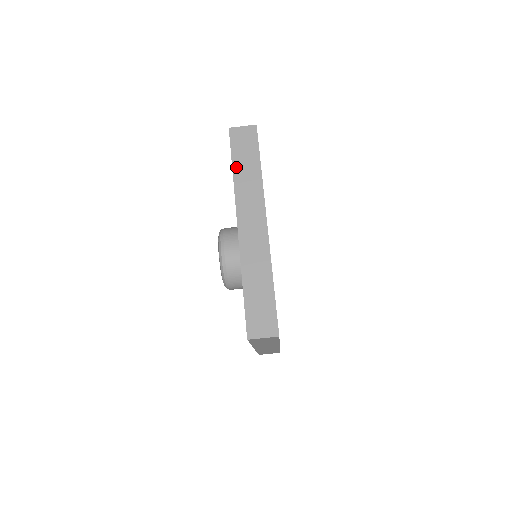
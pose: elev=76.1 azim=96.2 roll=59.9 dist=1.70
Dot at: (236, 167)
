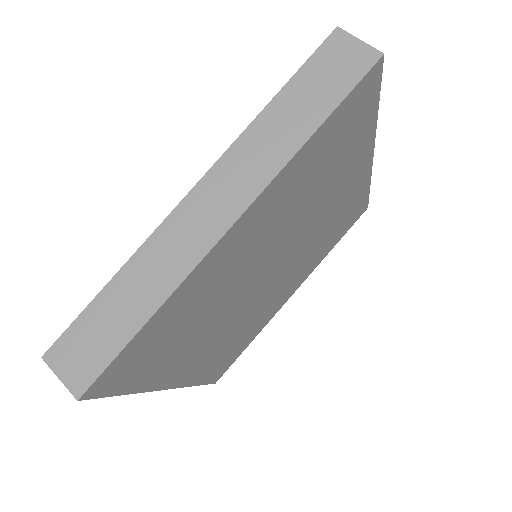
Dot at: occluded
